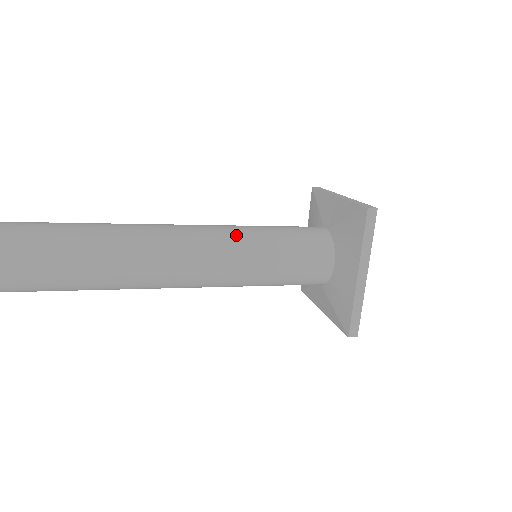
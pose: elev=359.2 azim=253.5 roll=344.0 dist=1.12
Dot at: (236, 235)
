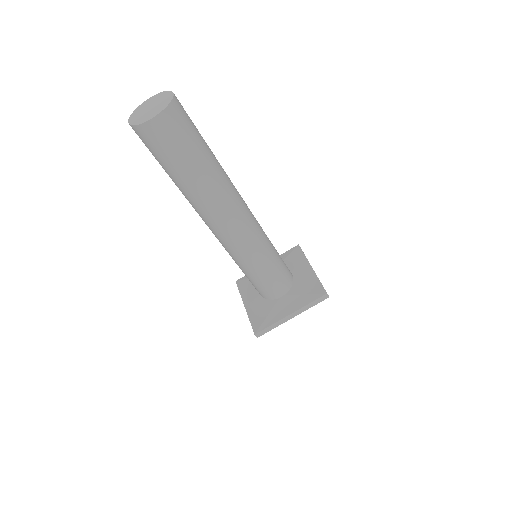
Dot at: occluded
